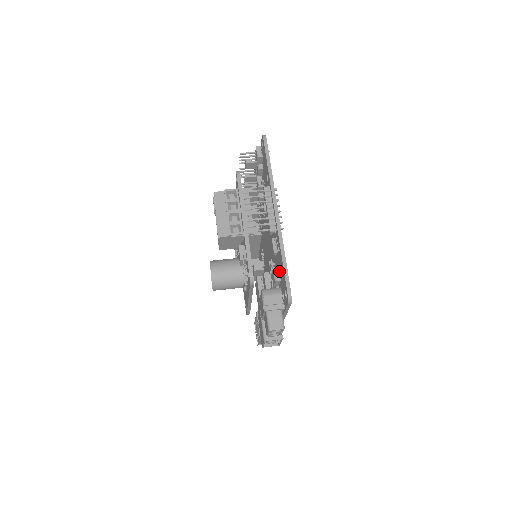
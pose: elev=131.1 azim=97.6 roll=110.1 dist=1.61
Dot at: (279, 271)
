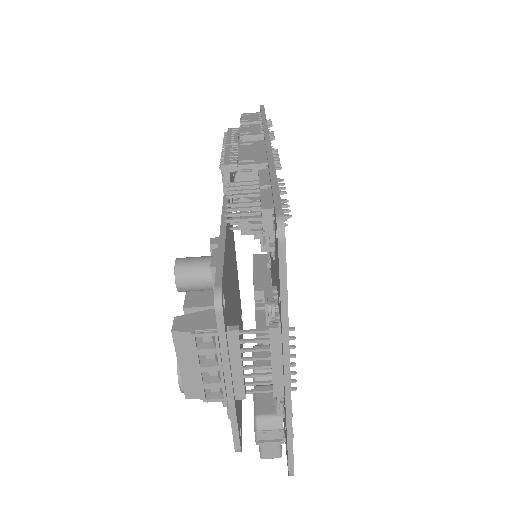
Dot at: occluded
